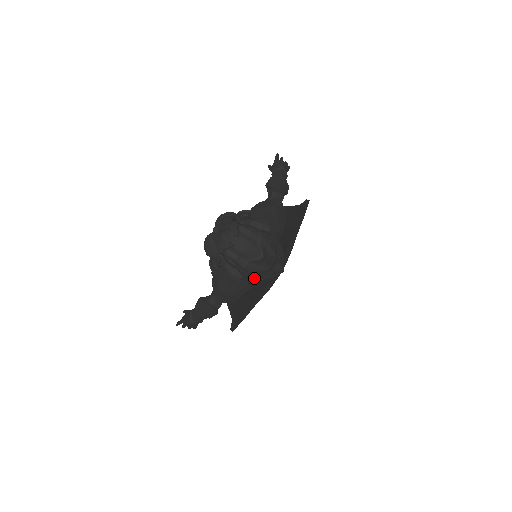
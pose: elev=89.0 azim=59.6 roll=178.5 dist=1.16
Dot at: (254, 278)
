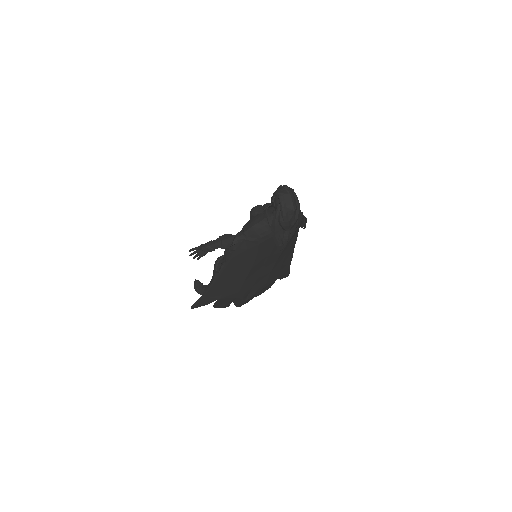
Dot at: (276, 227)
